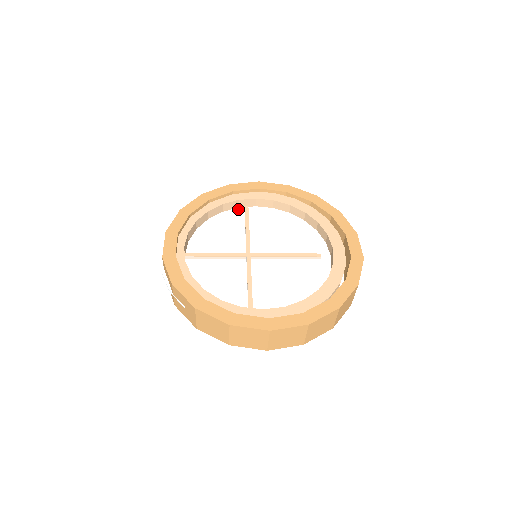
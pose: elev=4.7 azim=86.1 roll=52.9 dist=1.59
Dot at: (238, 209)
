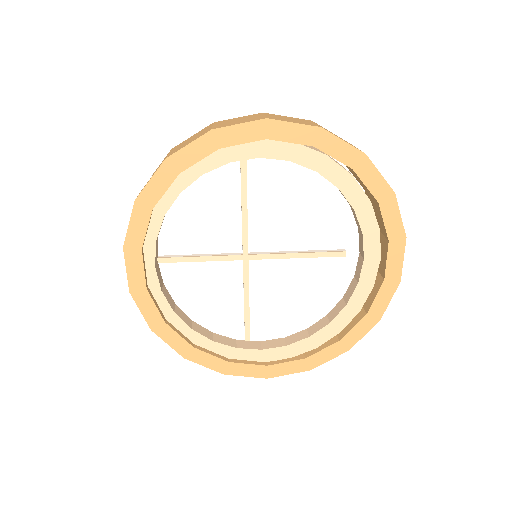
Dot at: (229, 163)
